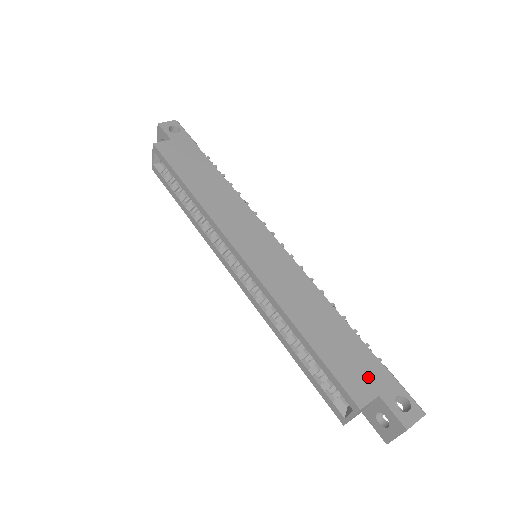
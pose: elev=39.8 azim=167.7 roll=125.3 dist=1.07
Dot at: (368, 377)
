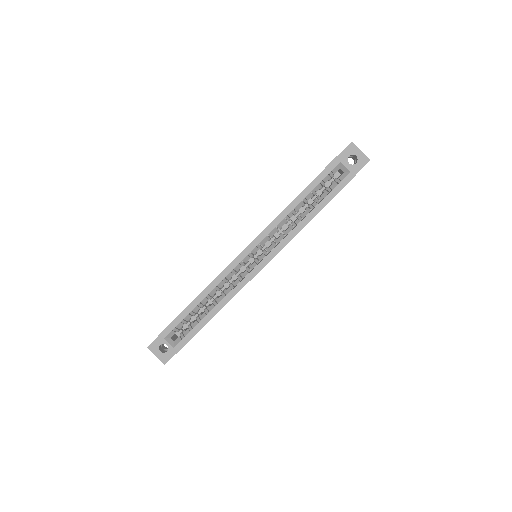
Dot at: occluded
